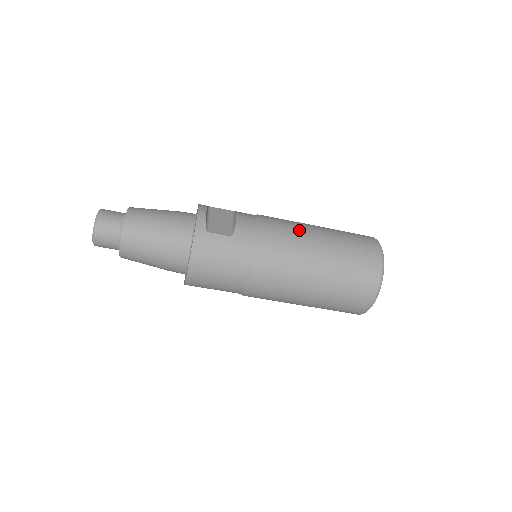
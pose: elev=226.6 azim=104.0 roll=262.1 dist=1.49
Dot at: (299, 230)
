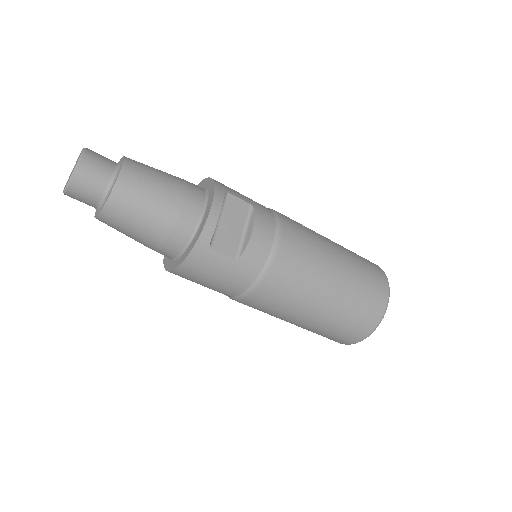
Dot at: (315, 266)
